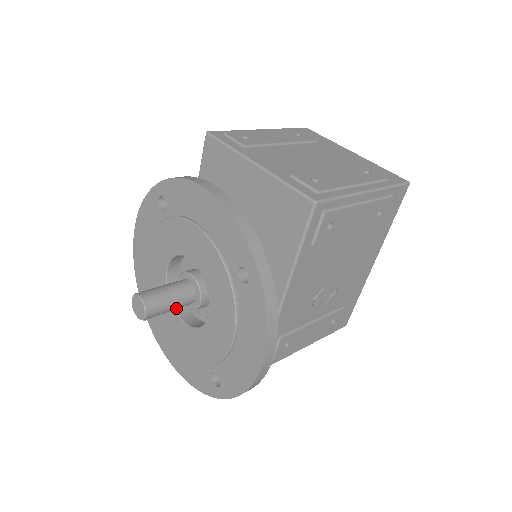
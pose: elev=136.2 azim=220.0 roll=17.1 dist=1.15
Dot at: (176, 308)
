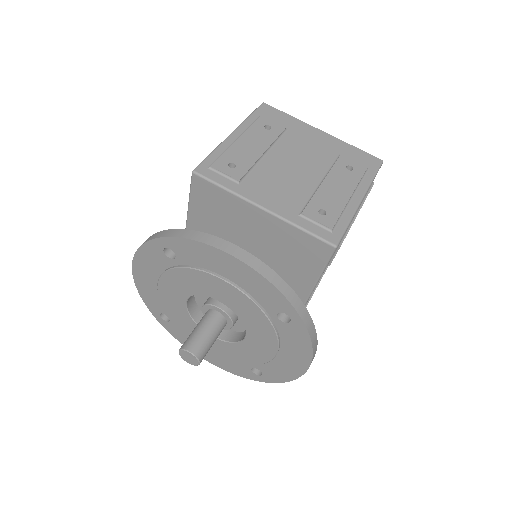
Dot at: (215, 340)
